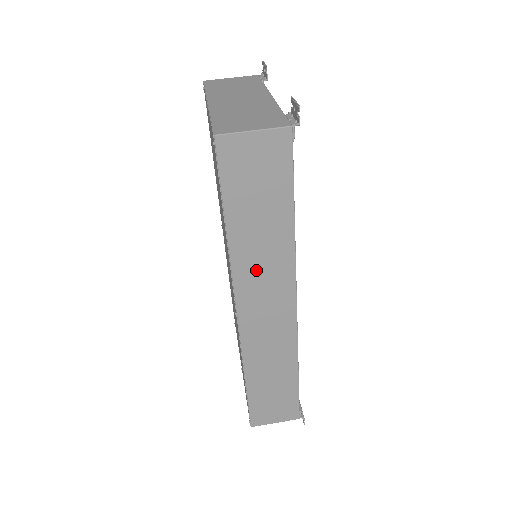
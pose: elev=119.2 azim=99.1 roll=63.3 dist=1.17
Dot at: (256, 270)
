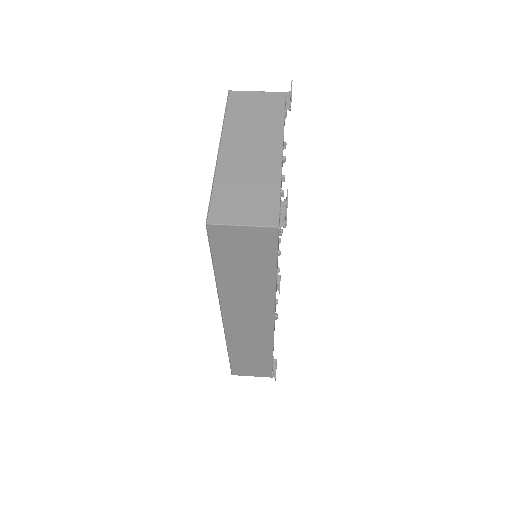
Dot at: (240, 301)
